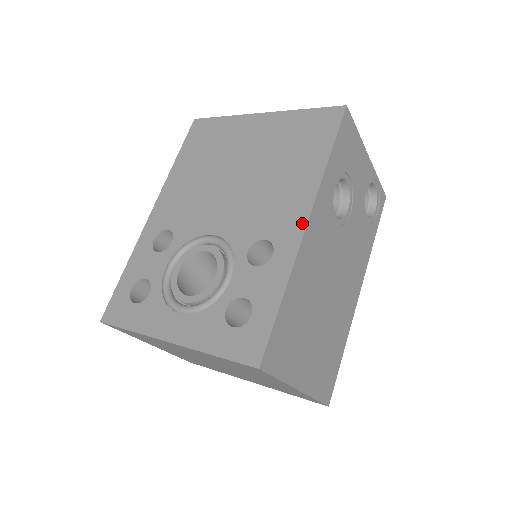
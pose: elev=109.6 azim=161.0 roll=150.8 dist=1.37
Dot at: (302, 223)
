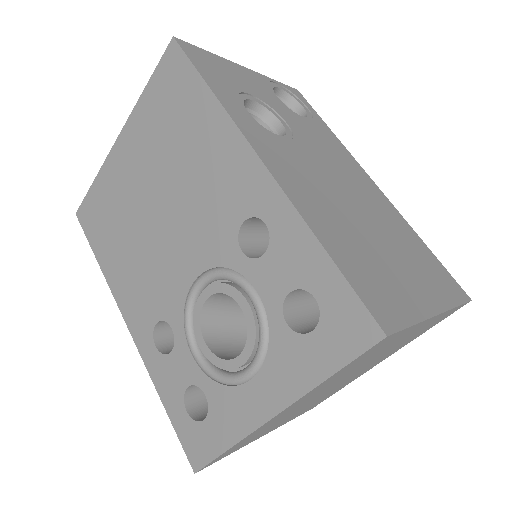
Dot at: (257, 167)
